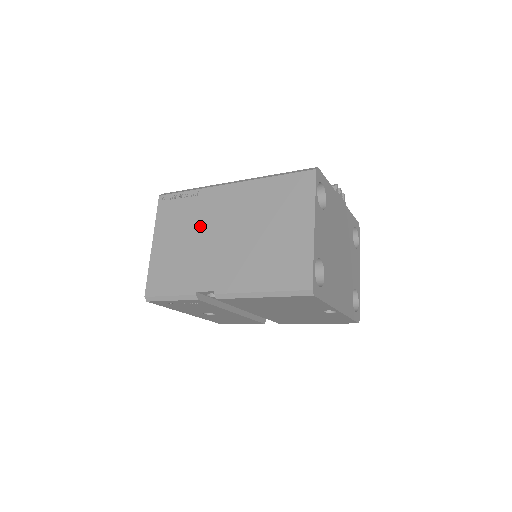
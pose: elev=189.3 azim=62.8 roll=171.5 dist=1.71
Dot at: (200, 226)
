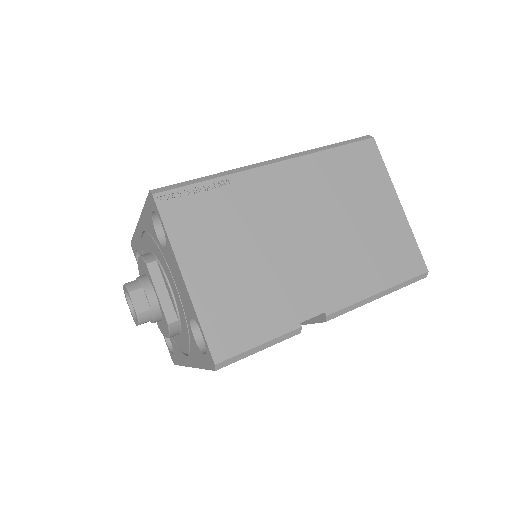
Dot at: (259, 230)
